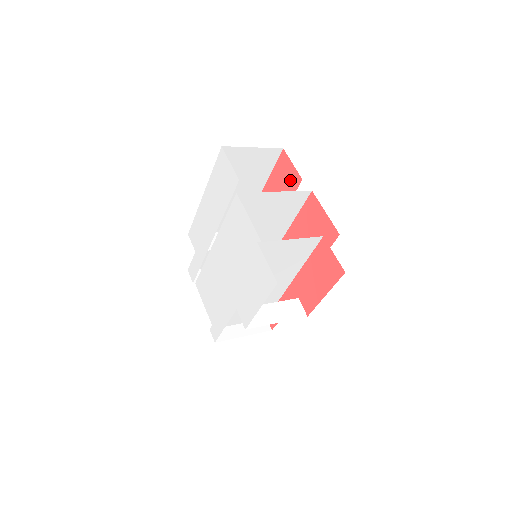
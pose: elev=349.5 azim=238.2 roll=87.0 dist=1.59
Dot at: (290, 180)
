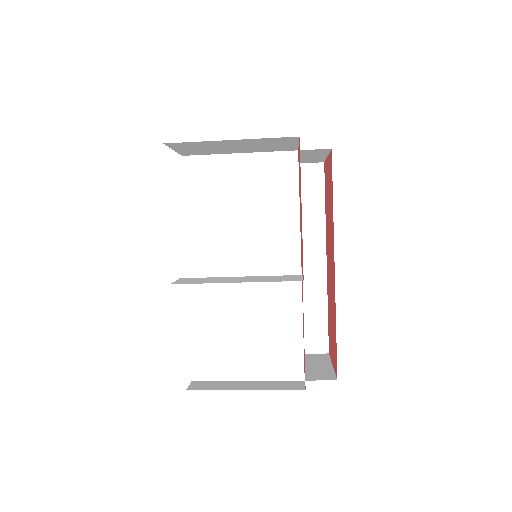
Dot at: occluded
